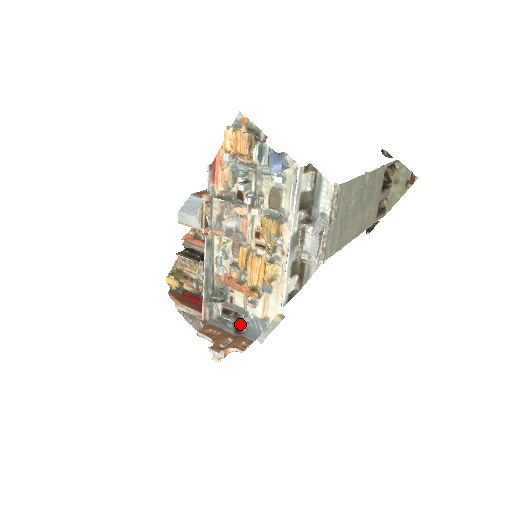
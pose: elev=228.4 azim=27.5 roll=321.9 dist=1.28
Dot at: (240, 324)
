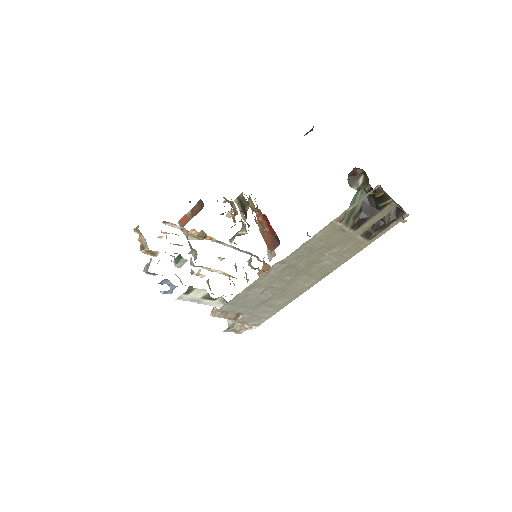
Dot at: occluded
